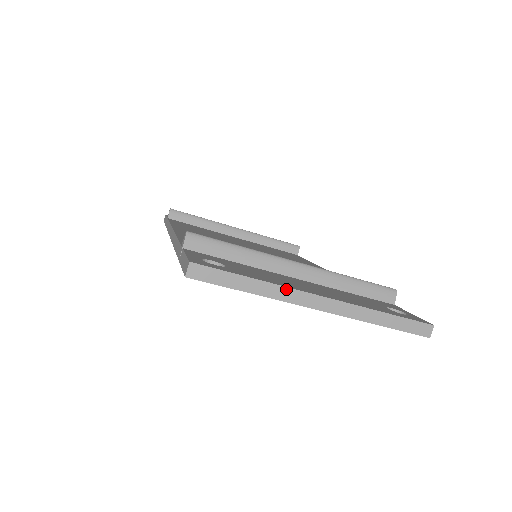
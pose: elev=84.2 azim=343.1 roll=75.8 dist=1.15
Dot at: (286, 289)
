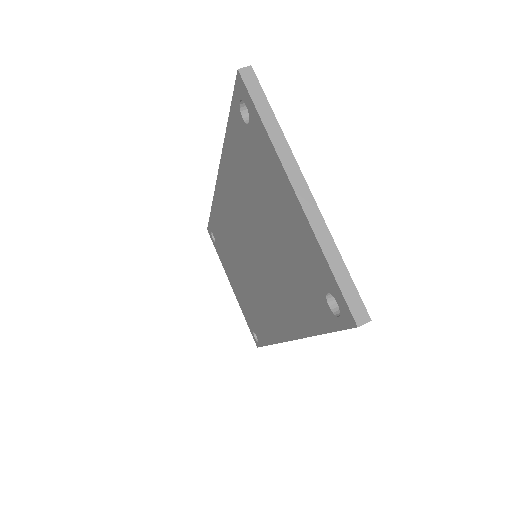
Dot at: (290, 152)
